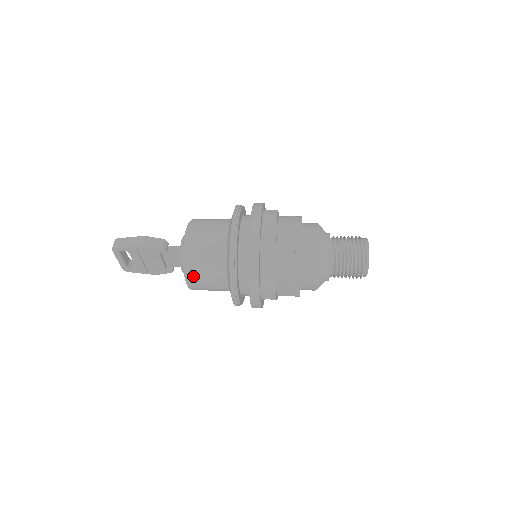
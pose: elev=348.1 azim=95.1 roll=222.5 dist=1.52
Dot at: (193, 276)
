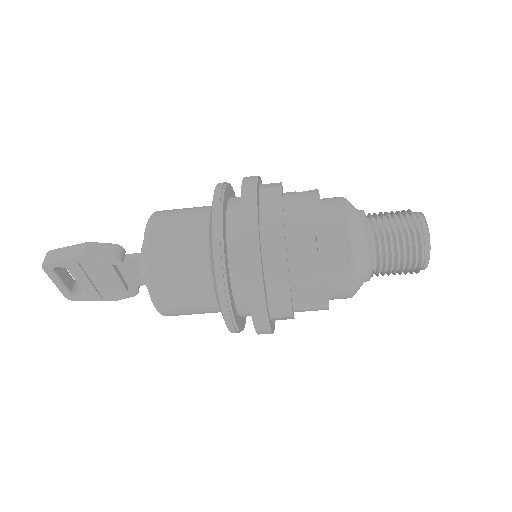
Dot at: (162, 292)
